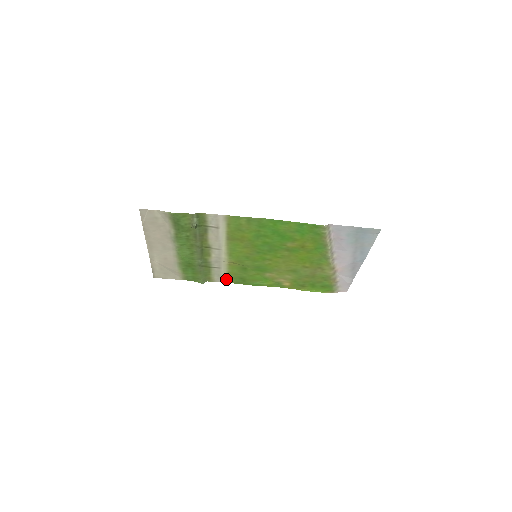
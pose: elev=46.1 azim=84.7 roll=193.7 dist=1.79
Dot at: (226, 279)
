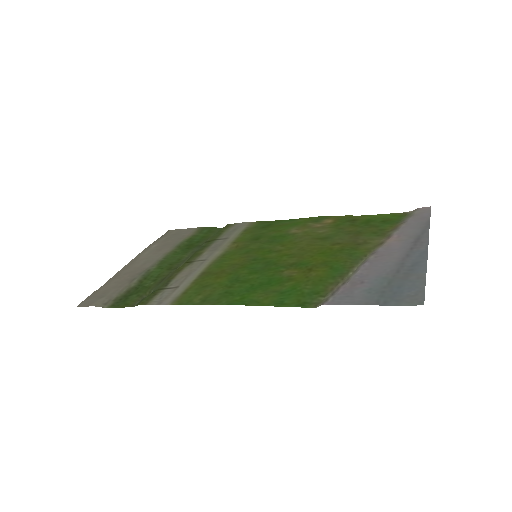
Dot at: (246, 225)
